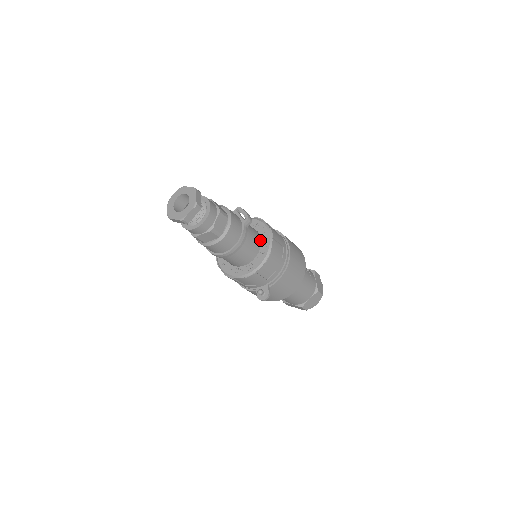
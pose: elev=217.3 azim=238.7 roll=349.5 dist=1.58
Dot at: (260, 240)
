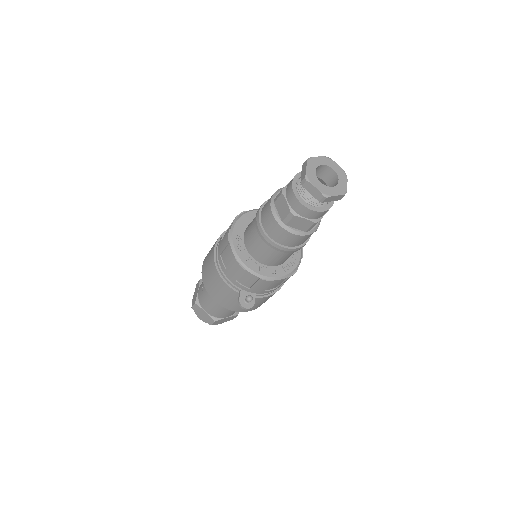
Dot at: occluded
